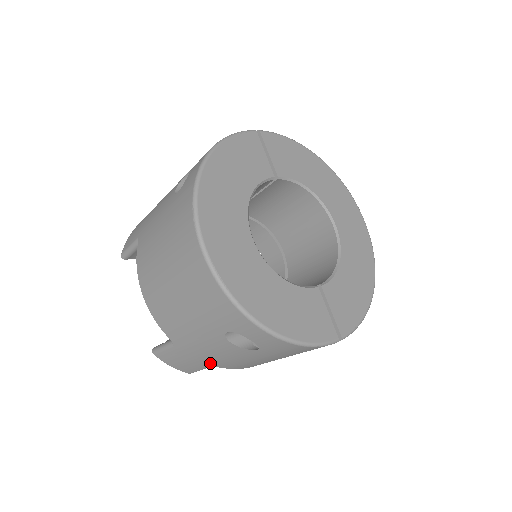
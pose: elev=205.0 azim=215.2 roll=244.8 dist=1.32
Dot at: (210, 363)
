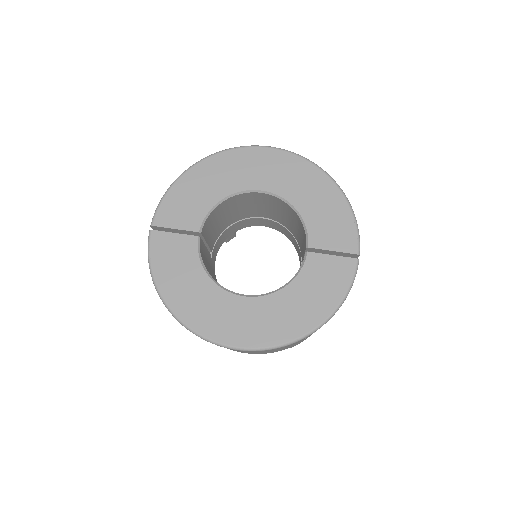
Dot at: occluded
